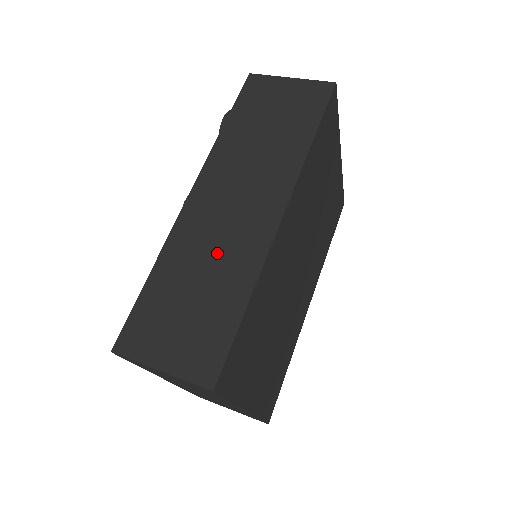
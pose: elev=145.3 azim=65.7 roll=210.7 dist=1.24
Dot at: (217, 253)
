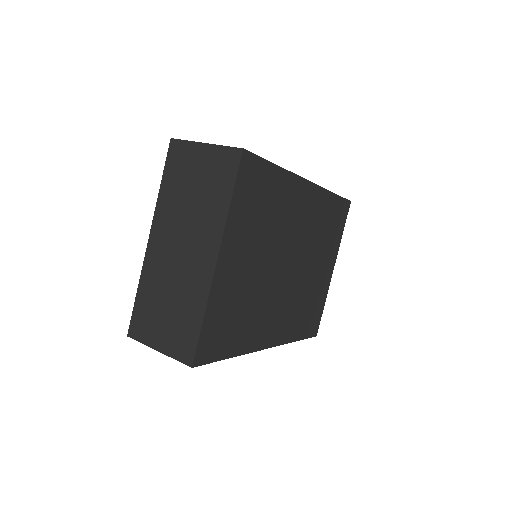
Dot at: occluded
